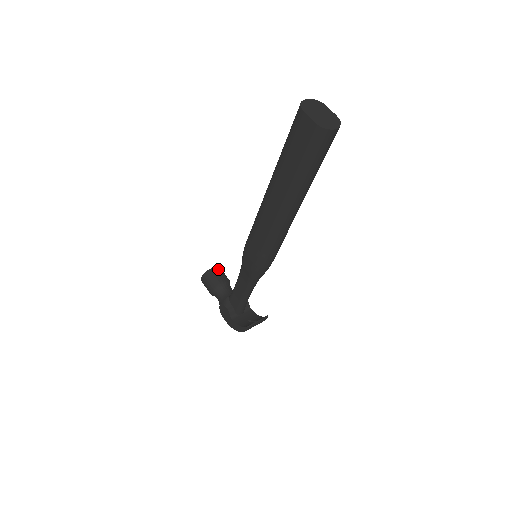
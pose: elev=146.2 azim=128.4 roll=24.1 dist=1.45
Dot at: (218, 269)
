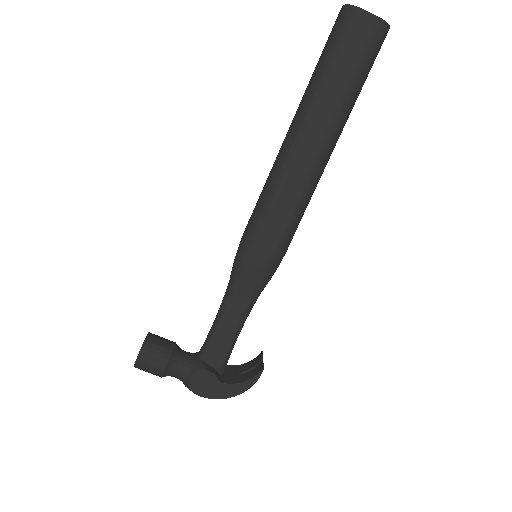
Dot at: (154, 334)
